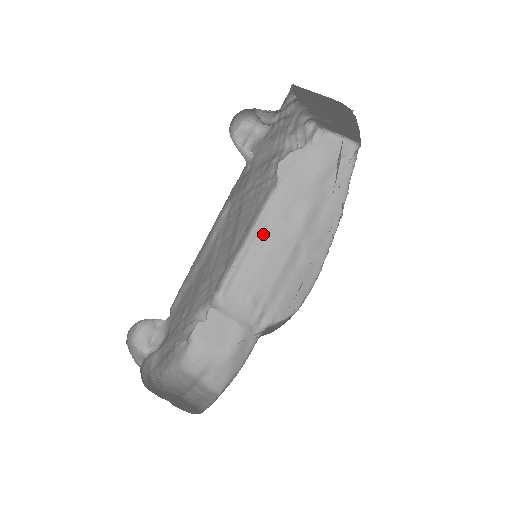
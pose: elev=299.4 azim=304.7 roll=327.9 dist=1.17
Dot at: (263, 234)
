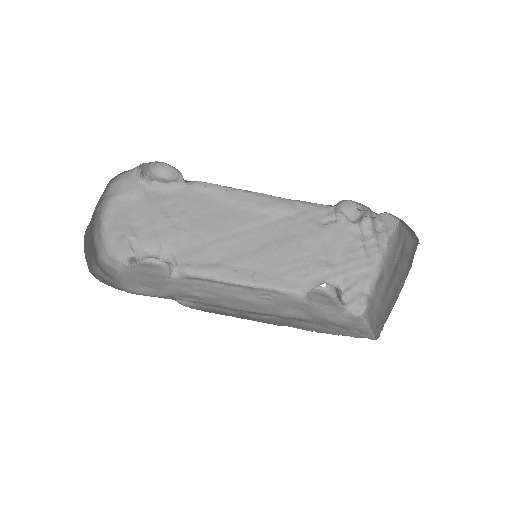
Dot at: (259, 293)
